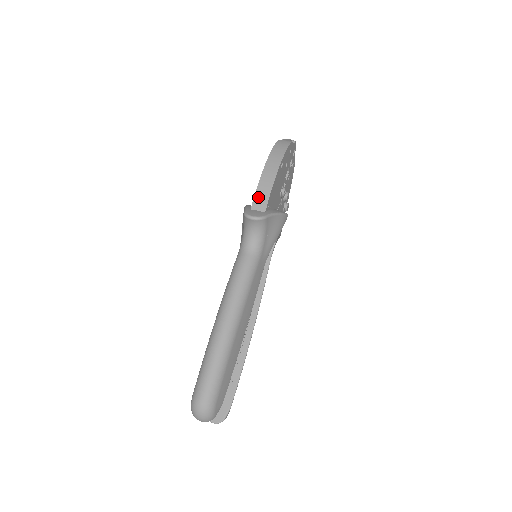
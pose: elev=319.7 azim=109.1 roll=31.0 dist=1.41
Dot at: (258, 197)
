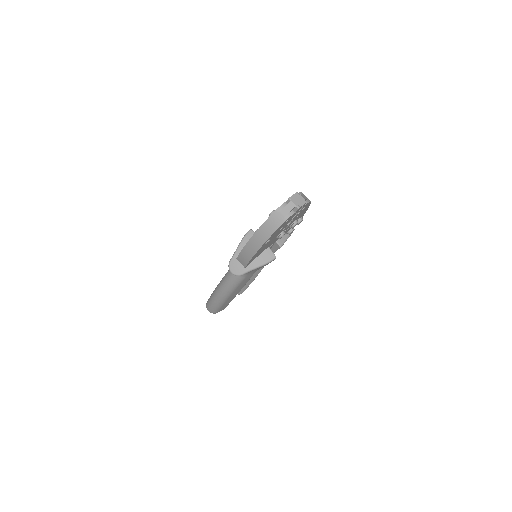
Dot at: (241, 257)
